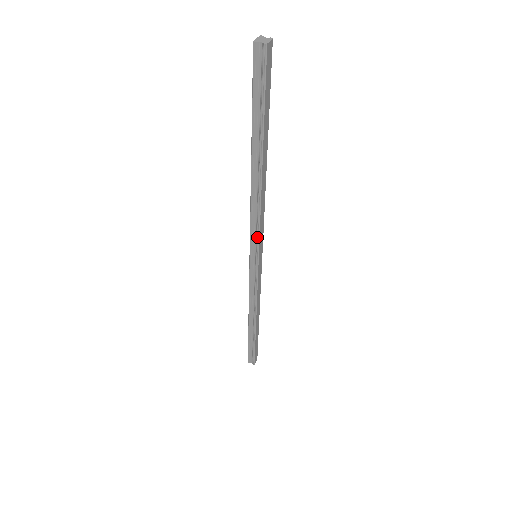
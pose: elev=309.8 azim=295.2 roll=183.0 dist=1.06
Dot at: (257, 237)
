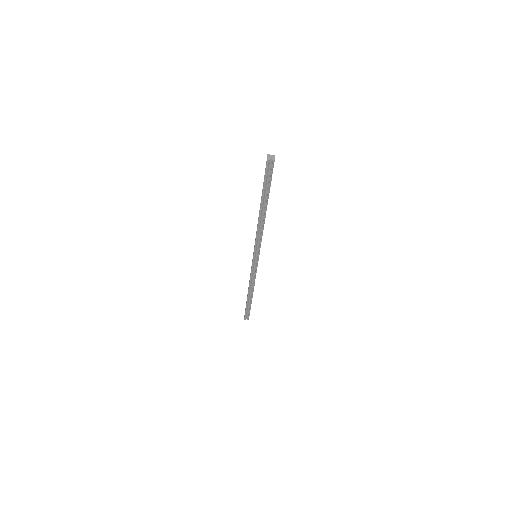
Dot at: (259, 247)
